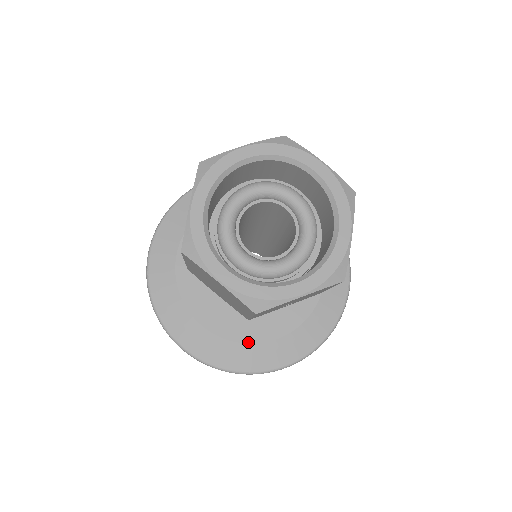
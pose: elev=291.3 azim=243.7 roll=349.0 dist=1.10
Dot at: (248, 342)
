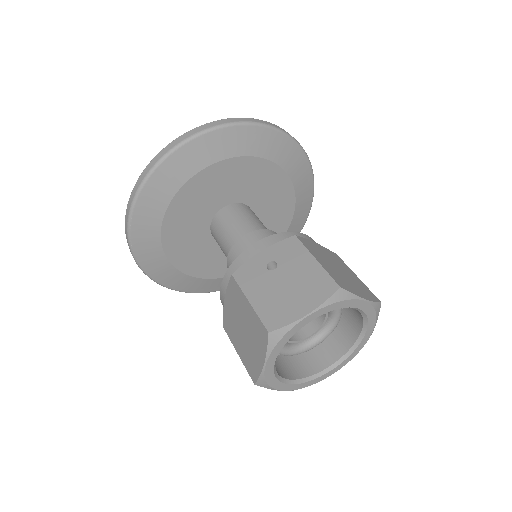
Dot at: occluded
